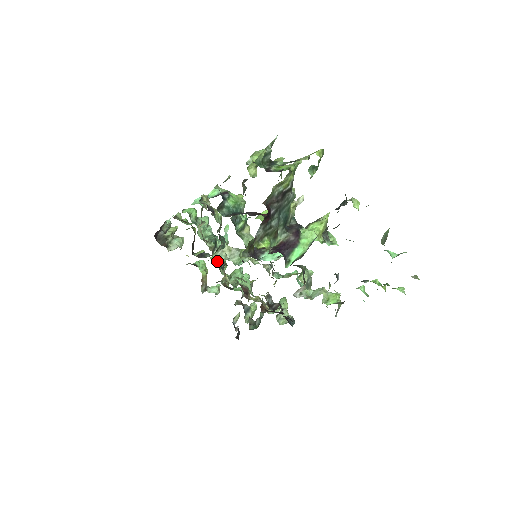
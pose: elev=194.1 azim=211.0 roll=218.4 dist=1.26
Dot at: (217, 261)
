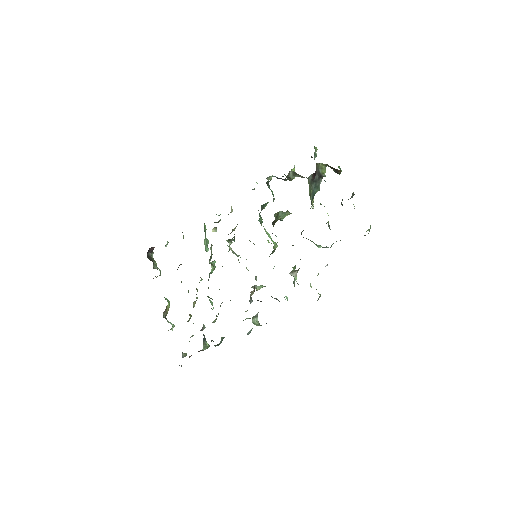
Dot at: occluded
